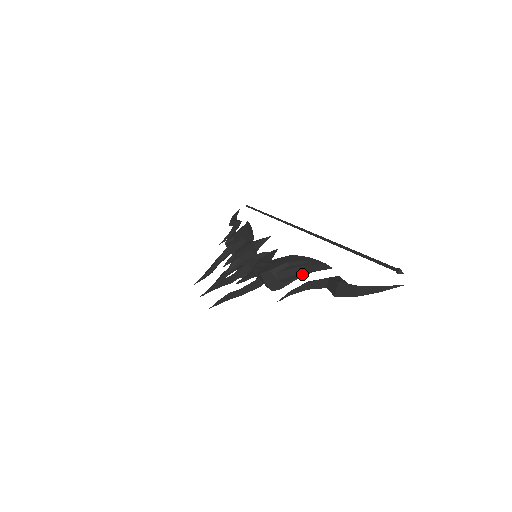
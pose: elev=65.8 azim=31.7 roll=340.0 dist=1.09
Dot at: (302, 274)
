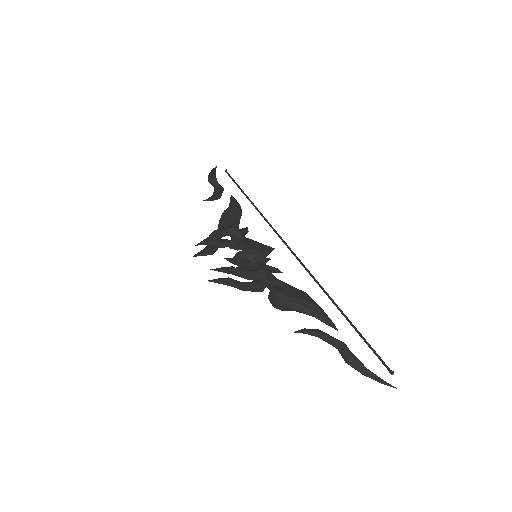
Dot at: (309, 315)
